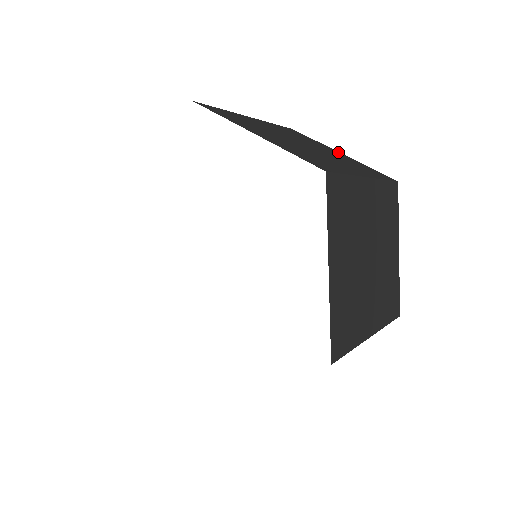
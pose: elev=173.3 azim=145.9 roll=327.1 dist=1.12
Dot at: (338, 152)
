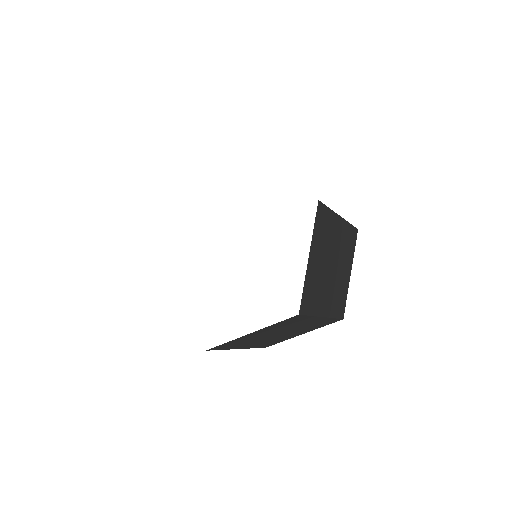
Dot at: occluded
